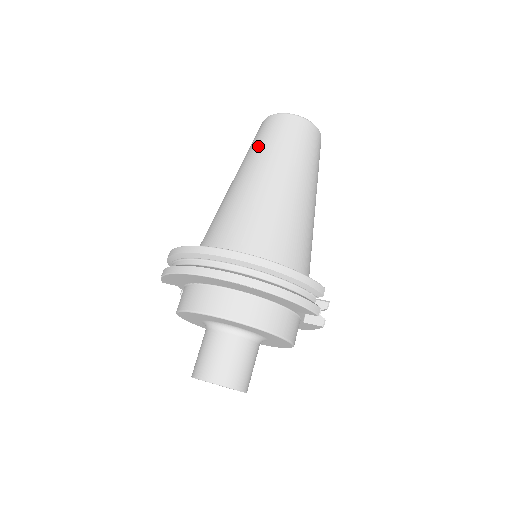
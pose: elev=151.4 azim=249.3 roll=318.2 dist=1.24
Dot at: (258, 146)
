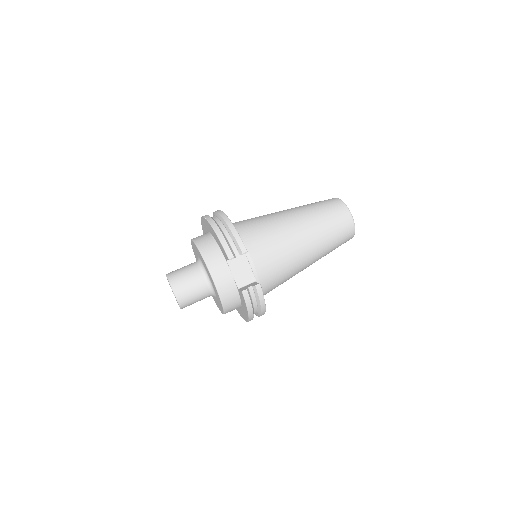
Dot at: occluded
